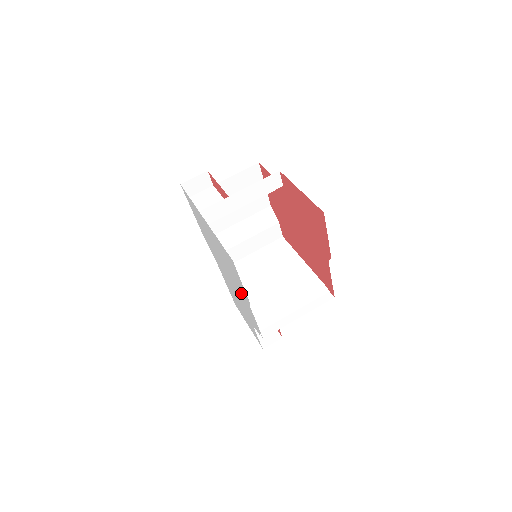
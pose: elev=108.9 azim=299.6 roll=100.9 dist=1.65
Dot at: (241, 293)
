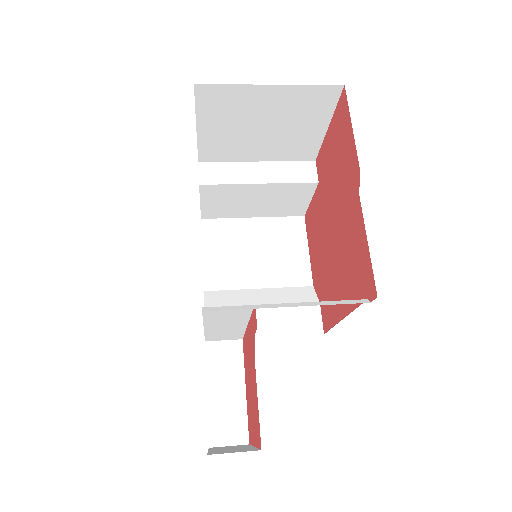
Dot at: occluded
